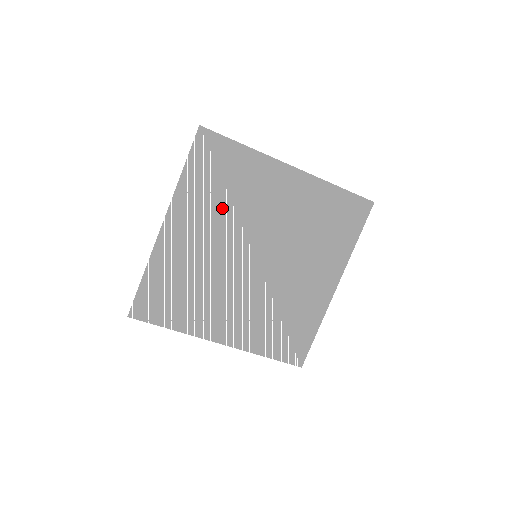
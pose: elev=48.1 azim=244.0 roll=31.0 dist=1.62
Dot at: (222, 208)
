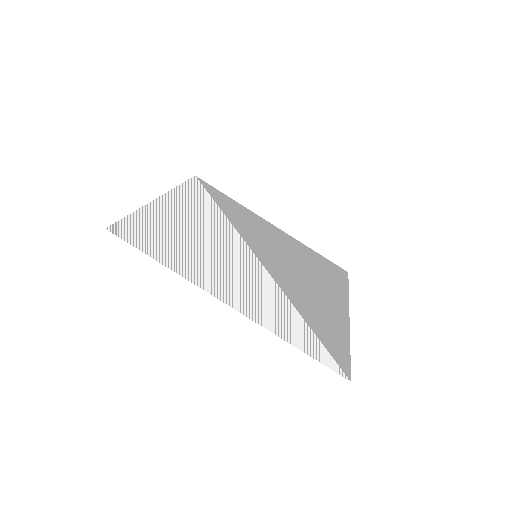
Dot at: (217, 215)
